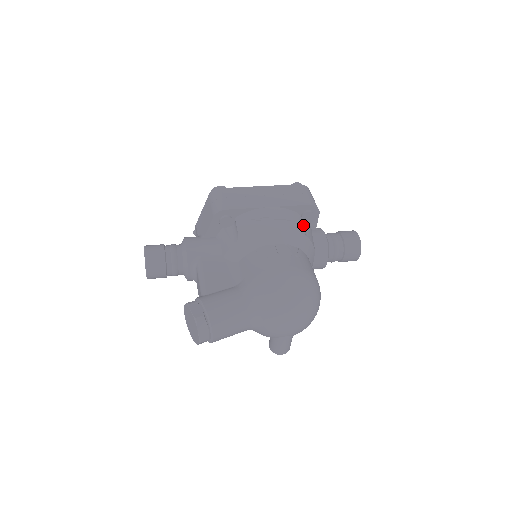
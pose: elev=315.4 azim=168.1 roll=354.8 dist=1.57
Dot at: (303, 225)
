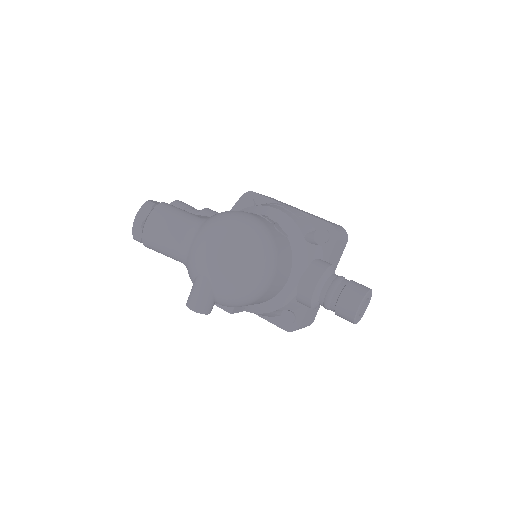
Dot at: (314, 242)
